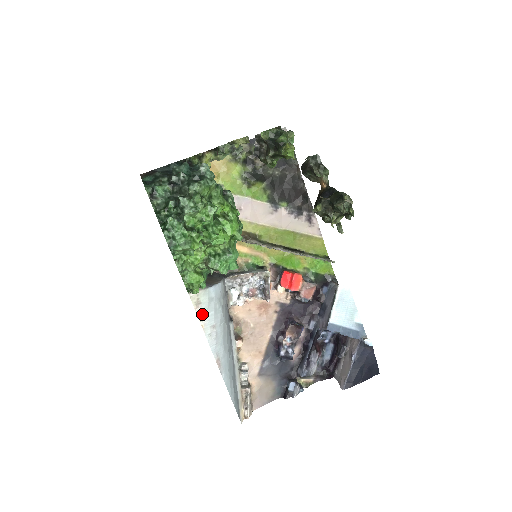
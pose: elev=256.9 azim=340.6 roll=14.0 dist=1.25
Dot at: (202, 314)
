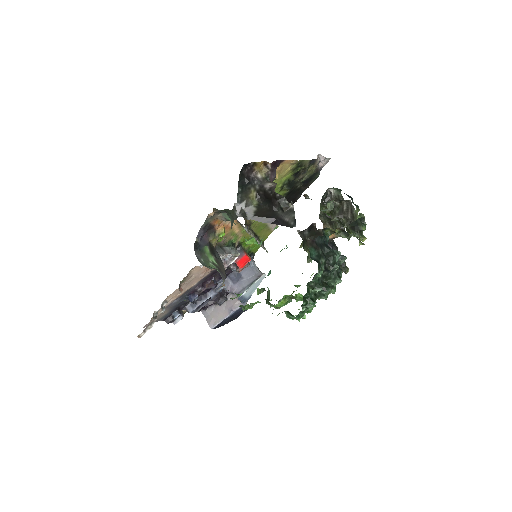
Dot at: occluded
